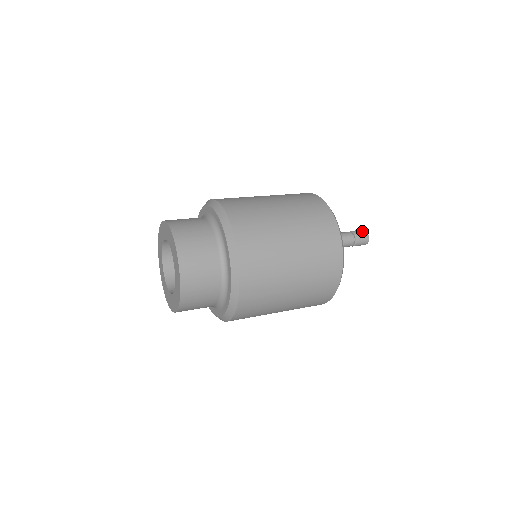
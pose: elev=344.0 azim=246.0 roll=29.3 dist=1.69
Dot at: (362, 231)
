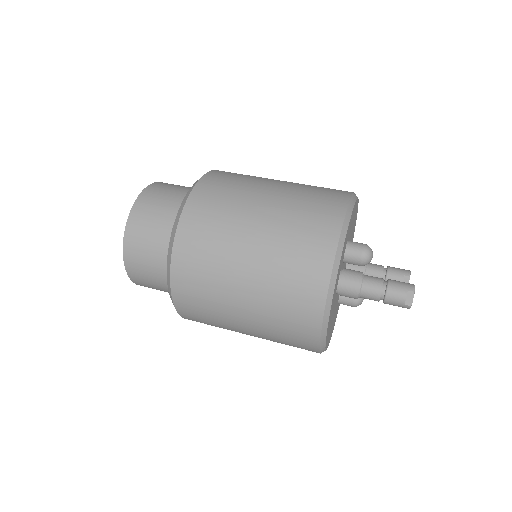
Dot at: (404, 289)
